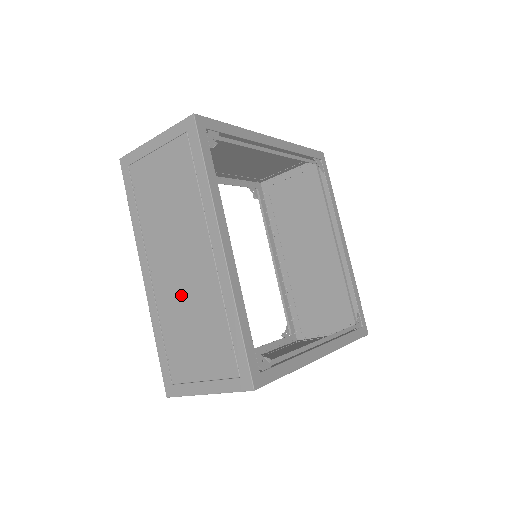
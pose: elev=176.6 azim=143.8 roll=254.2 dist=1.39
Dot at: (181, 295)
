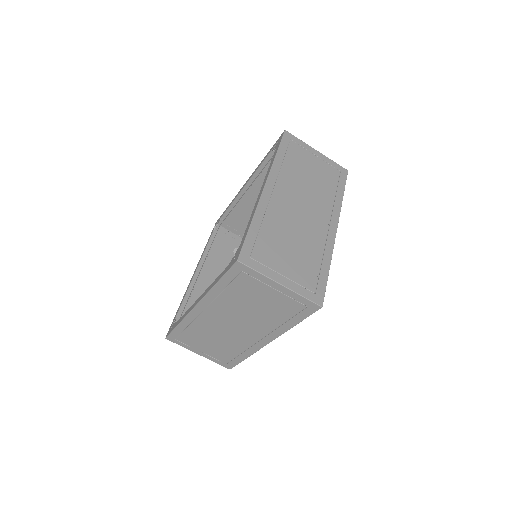
Dot at: (219, 331)
